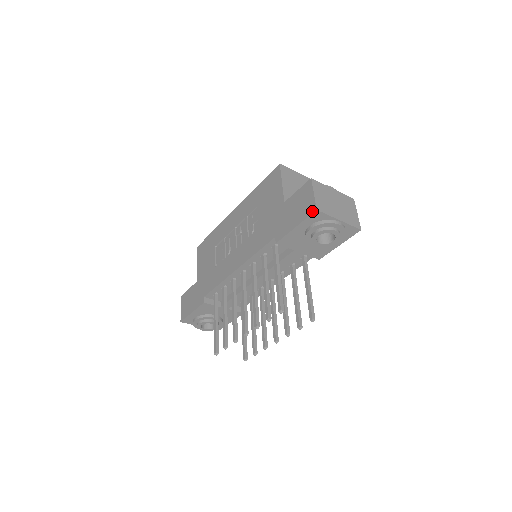
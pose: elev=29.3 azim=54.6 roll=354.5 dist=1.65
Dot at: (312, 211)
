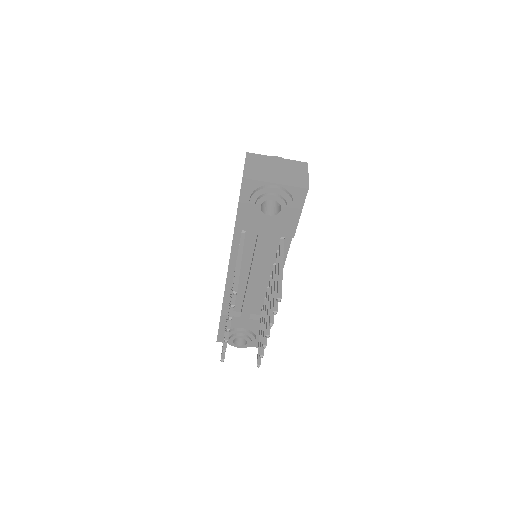
Dot at: occluded
